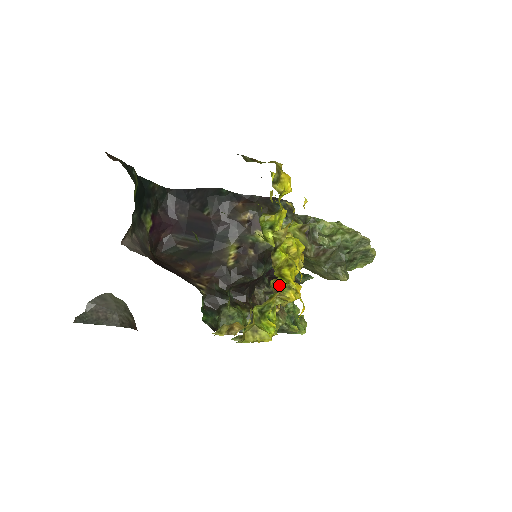
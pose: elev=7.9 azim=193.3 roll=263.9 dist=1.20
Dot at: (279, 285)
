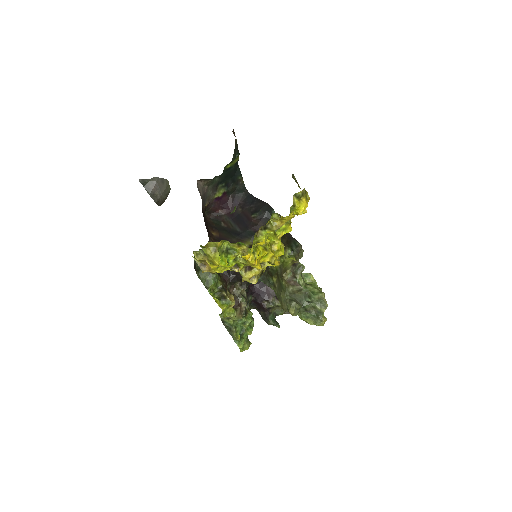
Dot at: occluded
